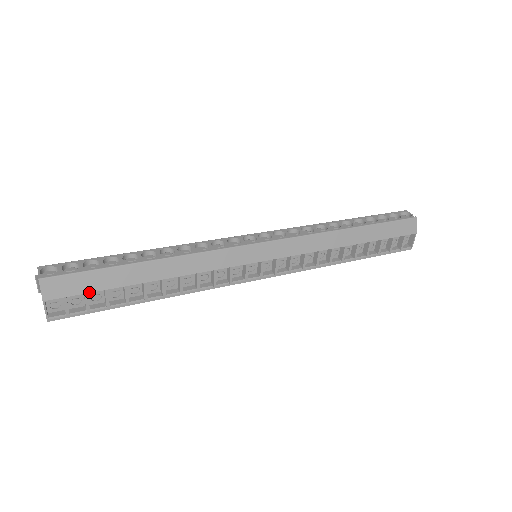
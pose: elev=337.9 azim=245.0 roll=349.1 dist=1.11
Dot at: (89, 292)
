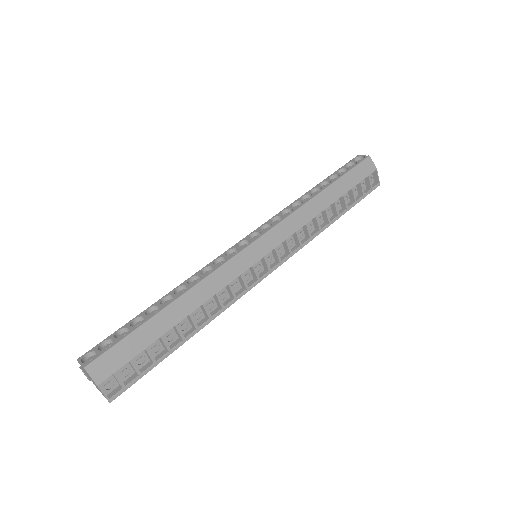
Dot at: (133, 357)
